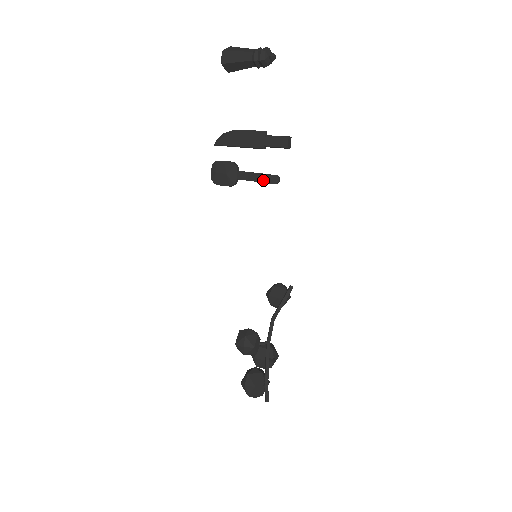
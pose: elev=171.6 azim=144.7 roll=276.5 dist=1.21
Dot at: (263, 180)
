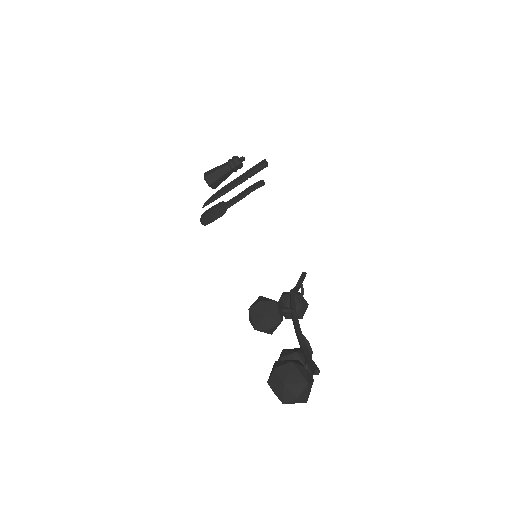
Dot at: (250, 189)
